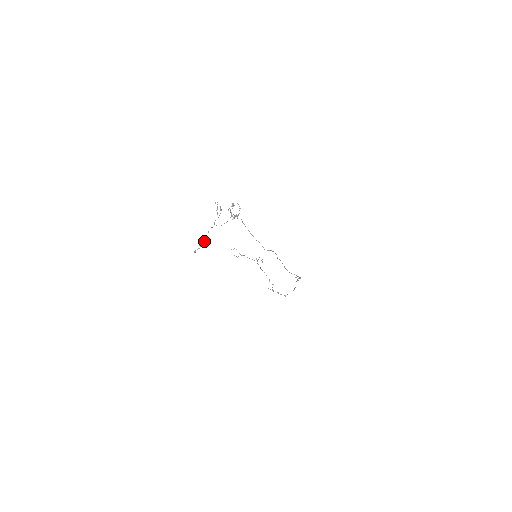
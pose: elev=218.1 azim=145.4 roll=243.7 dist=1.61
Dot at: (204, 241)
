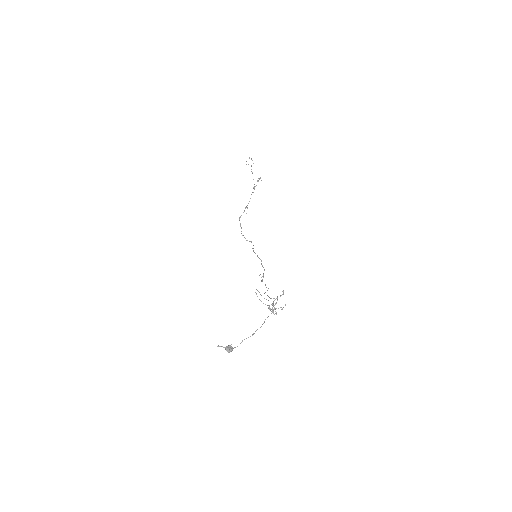
Dot at: (232, 350)
